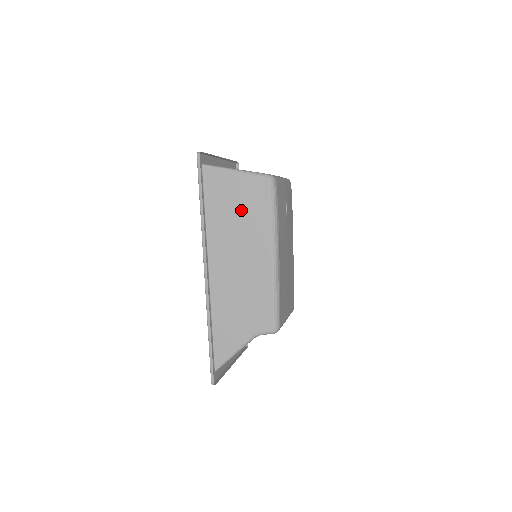
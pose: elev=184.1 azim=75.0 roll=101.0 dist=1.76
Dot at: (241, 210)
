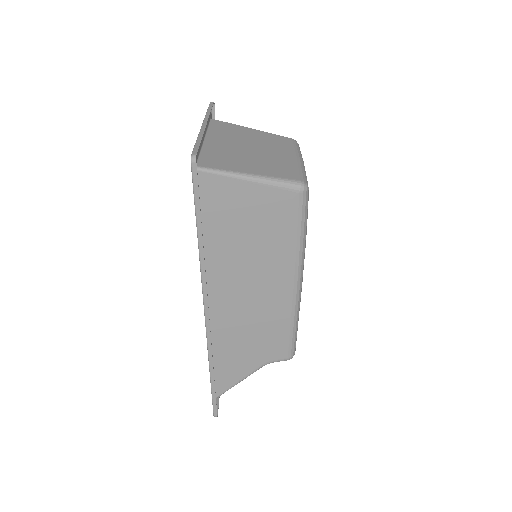
Dot at: (256, 232)
